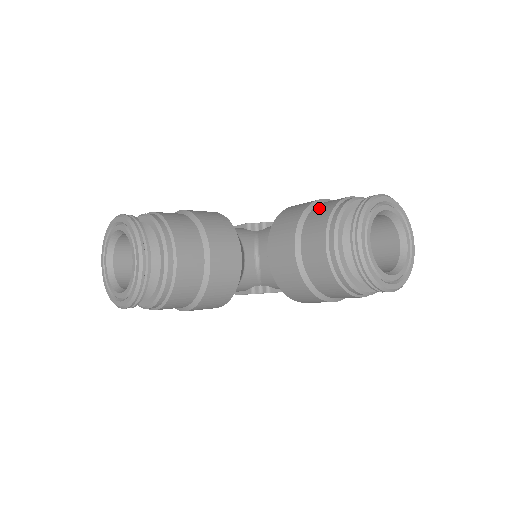
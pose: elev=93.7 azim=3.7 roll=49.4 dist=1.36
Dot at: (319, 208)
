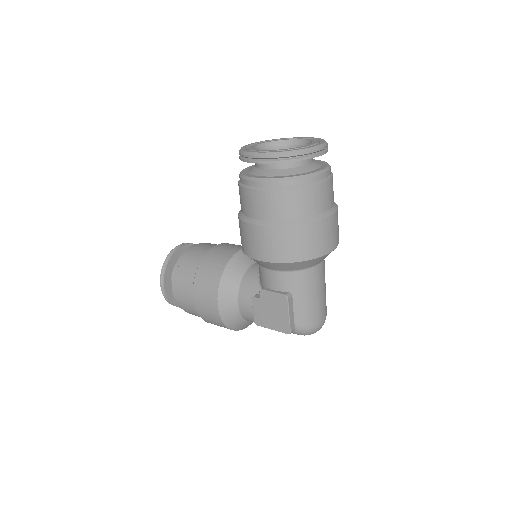
Dot at: occluded
